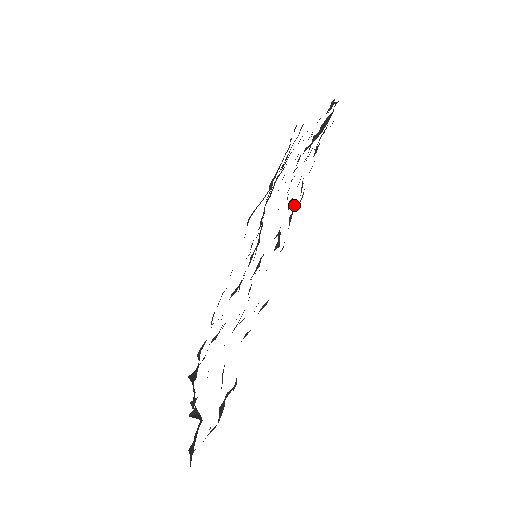
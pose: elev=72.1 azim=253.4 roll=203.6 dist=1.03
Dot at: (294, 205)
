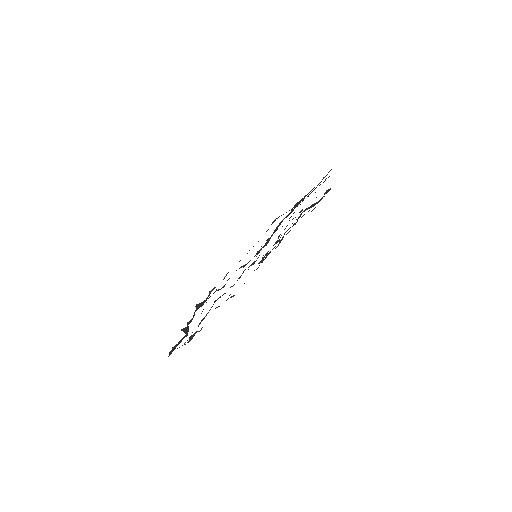
Dot at: (274, 247)
